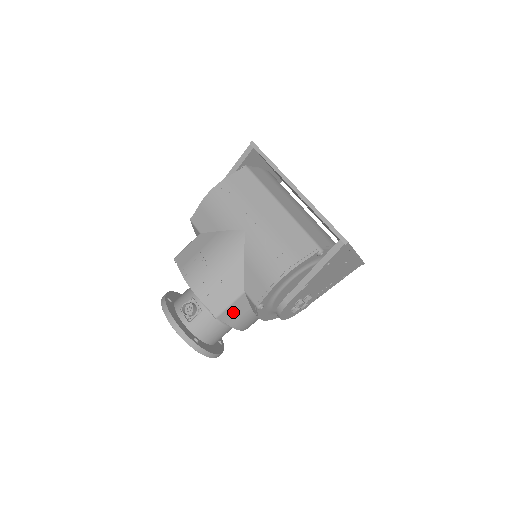
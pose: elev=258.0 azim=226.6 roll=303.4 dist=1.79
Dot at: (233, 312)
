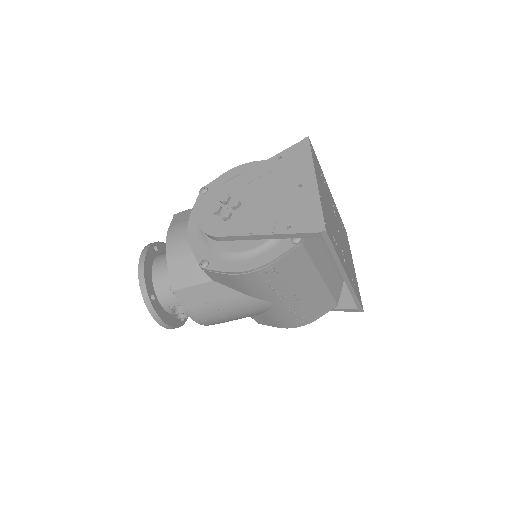
Dot at: occluded
